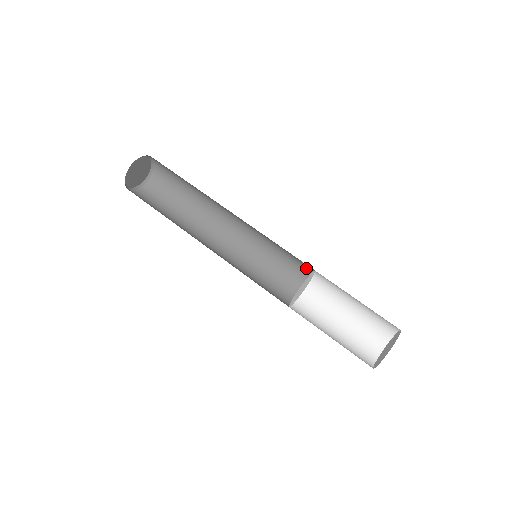
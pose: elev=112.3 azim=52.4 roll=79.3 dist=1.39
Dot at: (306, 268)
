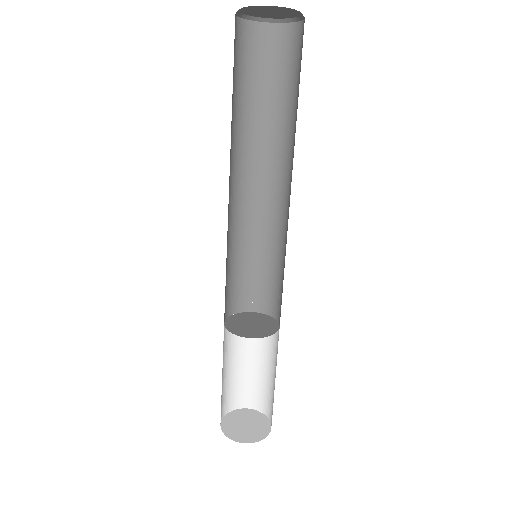
Dot at: occluded
